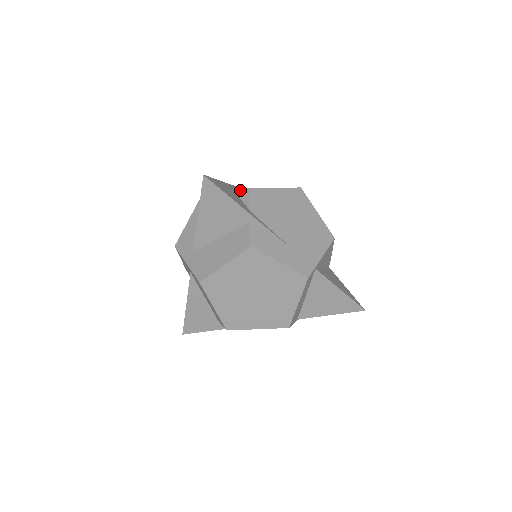
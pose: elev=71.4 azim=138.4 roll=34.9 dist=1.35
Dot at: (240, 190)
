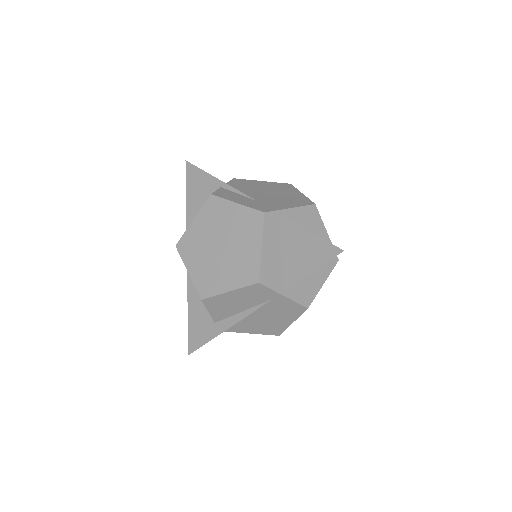
Dot at: occluded
